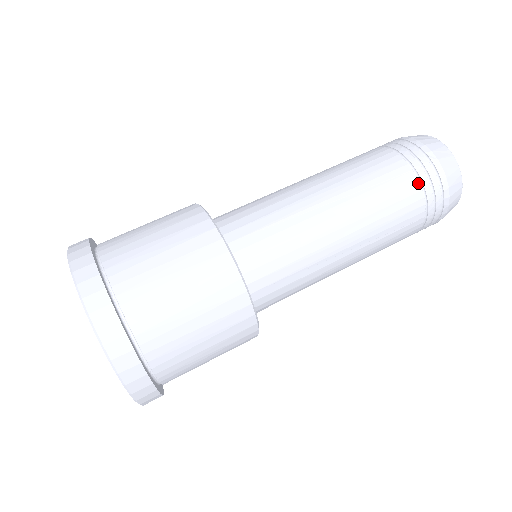
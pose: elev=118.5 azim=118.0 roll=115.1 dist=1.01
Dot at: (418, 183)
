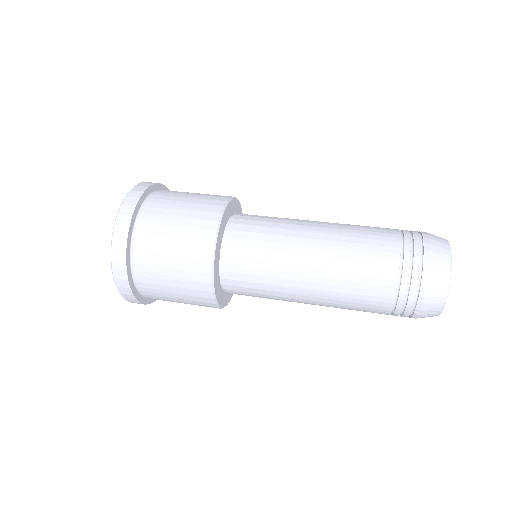
Dot at: (398, 230)
